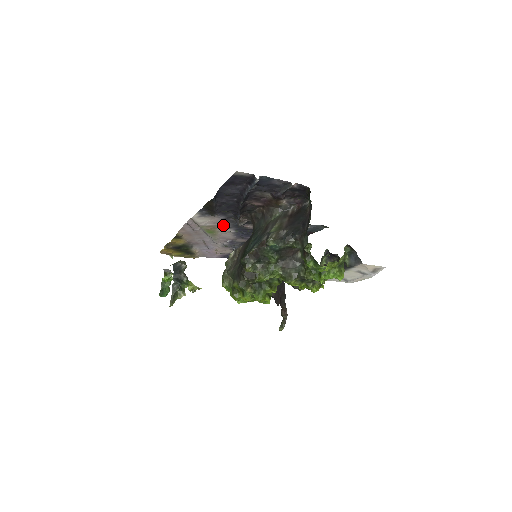
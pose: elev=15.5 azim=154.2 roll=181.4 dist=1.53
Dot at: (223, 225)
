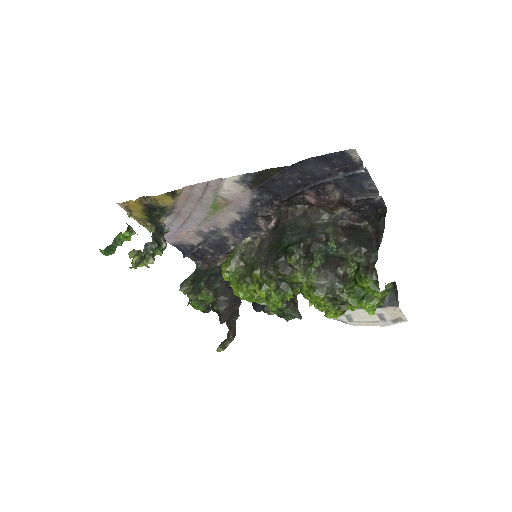
Dot at: (238, 206)
